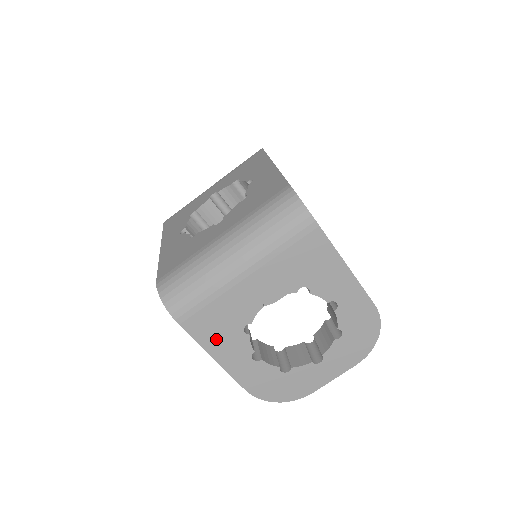
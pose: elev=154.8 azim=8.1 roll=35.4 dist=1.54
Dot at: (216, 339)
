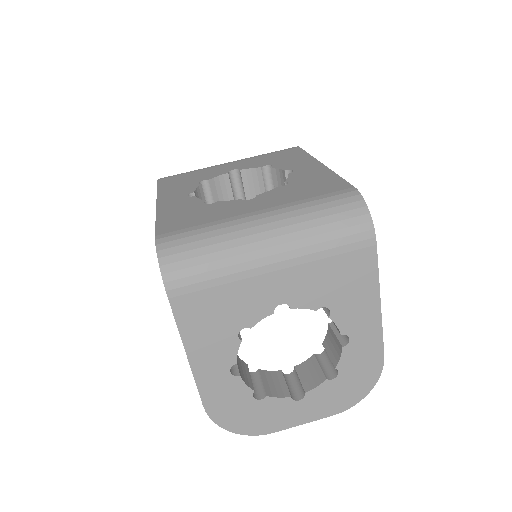
Dot at: (202, 332)
